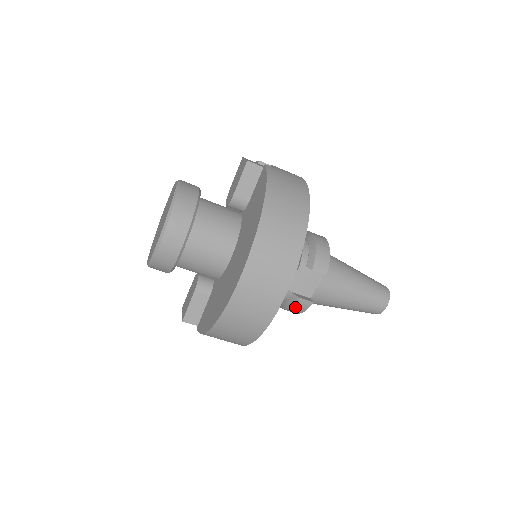
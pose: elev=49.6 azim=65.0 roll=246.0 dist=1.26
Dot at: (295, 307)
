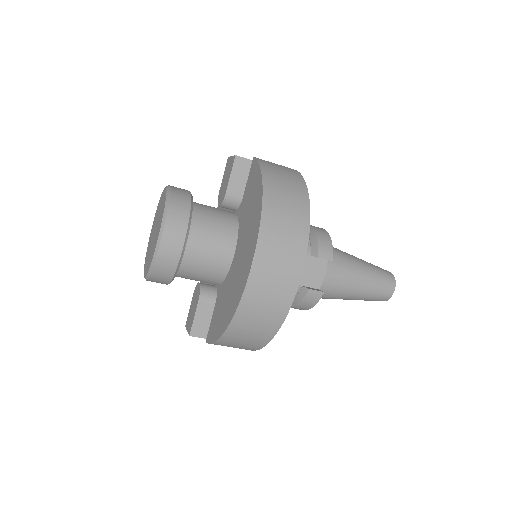
Dot at: (306, 301)
